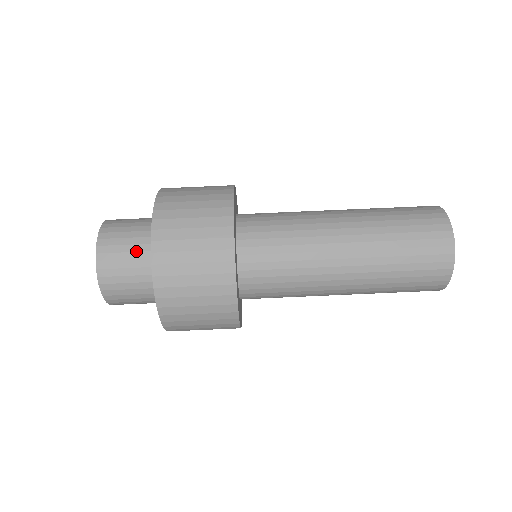
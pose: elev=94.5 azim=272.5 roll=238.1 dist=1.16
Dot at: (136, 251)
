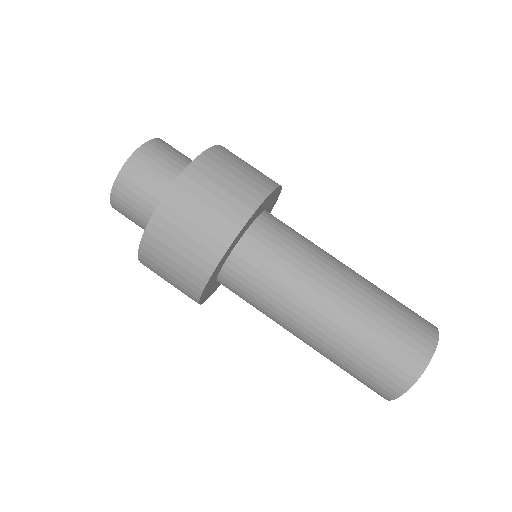
Dot at: (186, 159)
